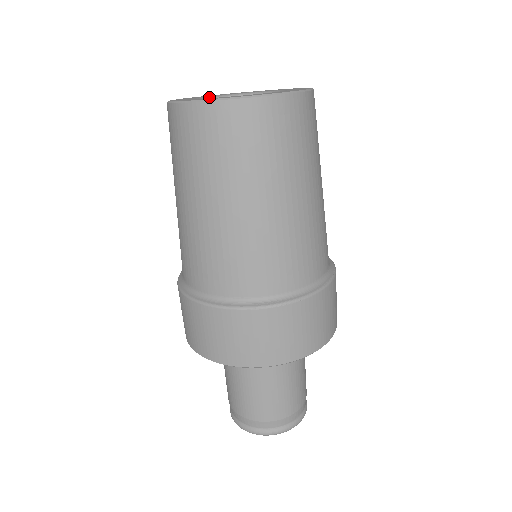
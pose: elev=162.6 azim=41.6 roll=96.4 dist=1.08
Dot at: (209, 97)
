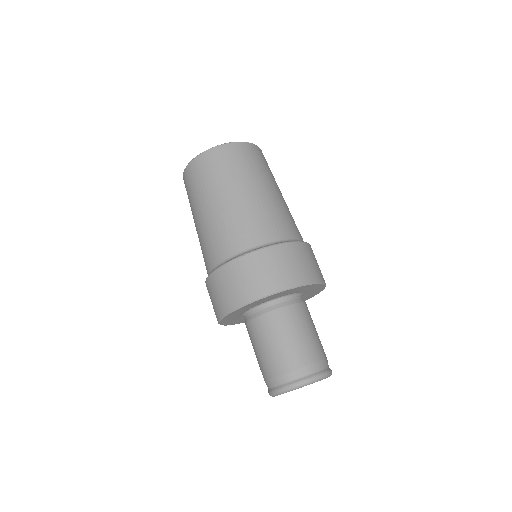
Dot at: occluded
